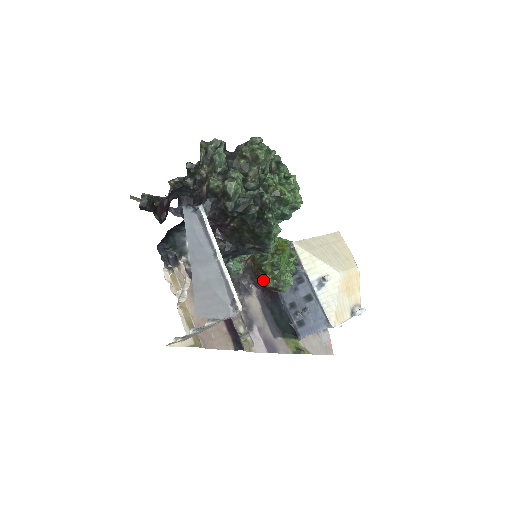
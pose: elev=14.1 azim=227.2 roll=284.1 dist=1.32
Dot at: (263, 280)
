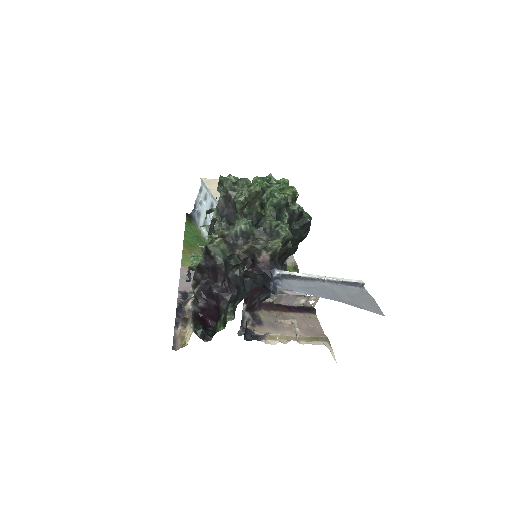
Dot at: occluded
